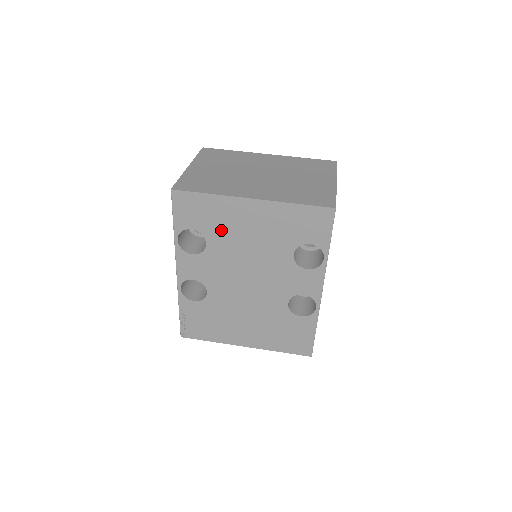
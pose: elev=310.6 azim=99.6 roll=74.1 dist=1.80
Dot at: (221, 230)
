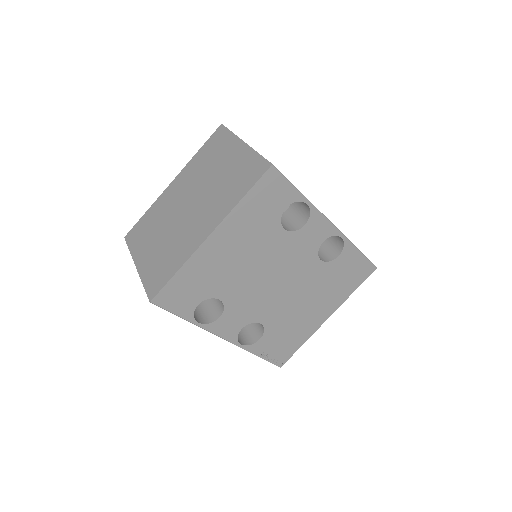
Dot at: (217, 280)
